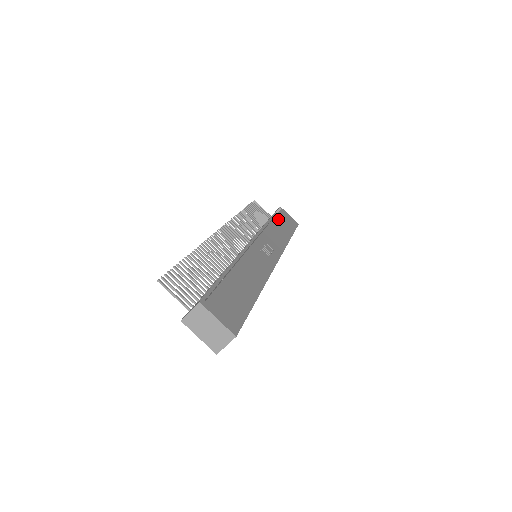
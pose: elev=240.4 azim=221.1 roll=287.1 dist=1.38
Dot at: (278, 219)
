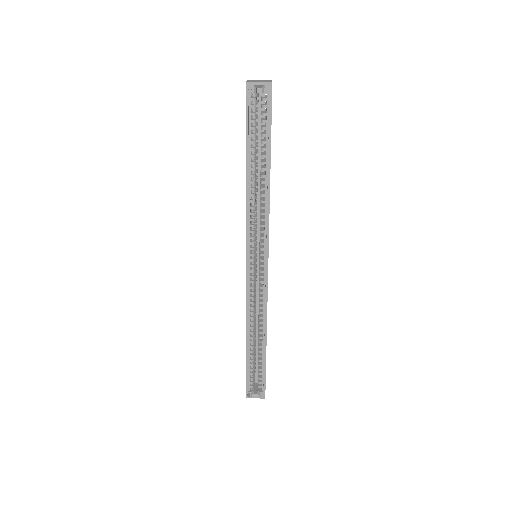
Dot at: occluded
